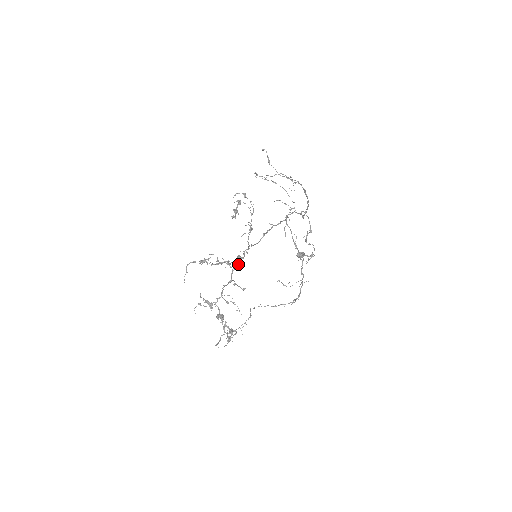
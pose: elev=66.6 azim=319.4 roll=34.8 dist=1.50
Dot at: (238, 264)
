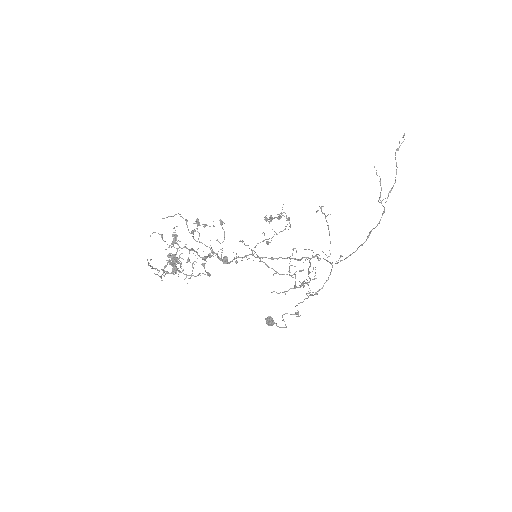
Dot at: (221, 259)
